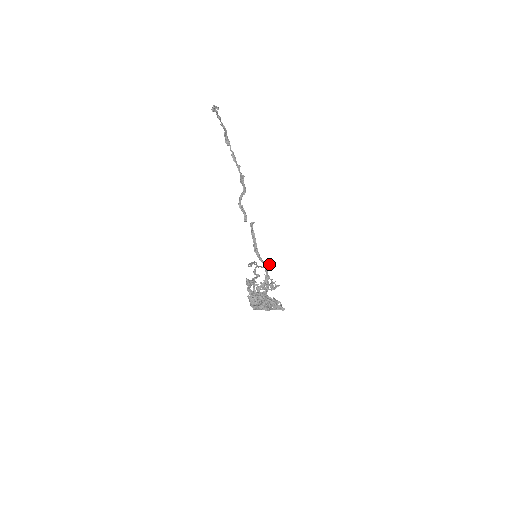
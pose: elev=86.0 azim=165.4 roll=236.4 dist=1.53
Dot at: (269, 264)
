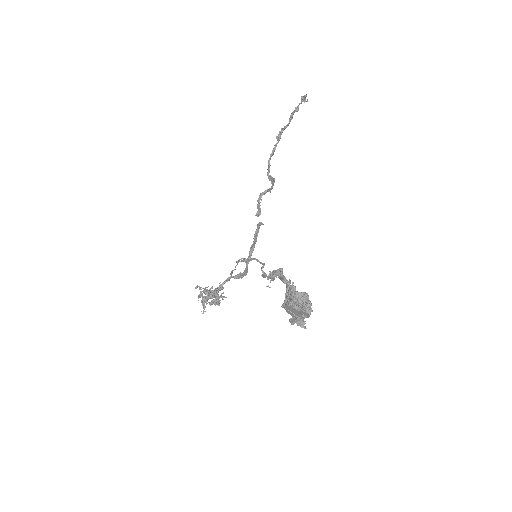
Dot at: (245, 275)
